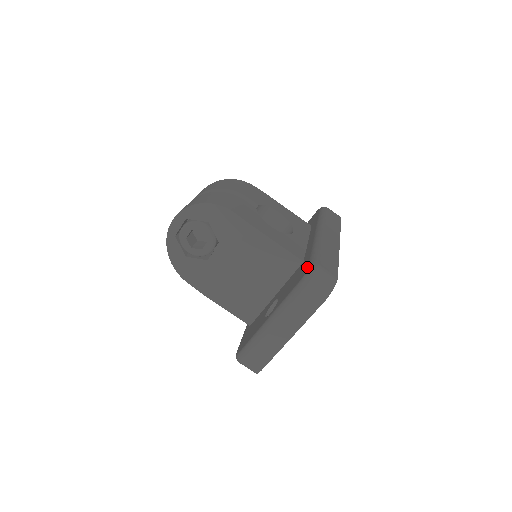
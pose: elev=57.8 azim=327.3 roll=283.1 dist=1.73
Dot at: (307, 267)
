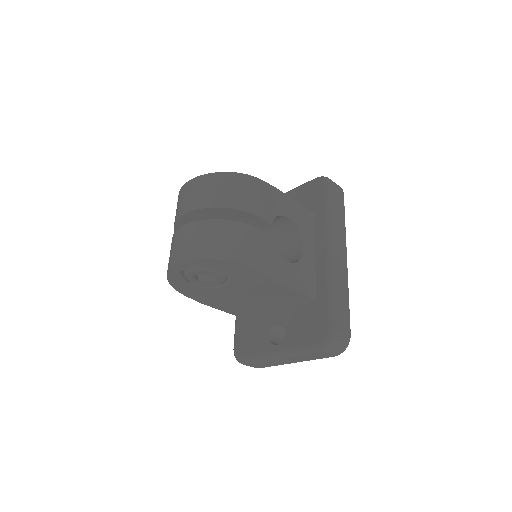
Dot at: (326, 329)
